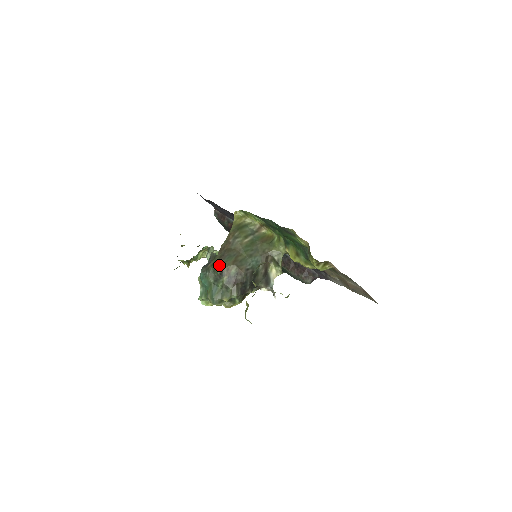
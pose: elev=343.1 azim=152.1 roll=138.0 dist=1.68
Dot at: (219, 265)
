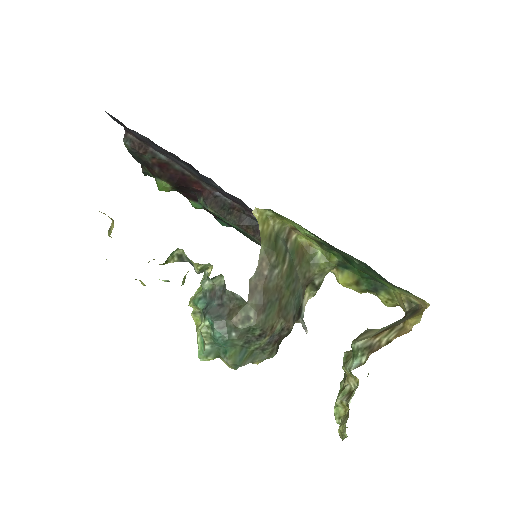
Dot at: (260, 325)
